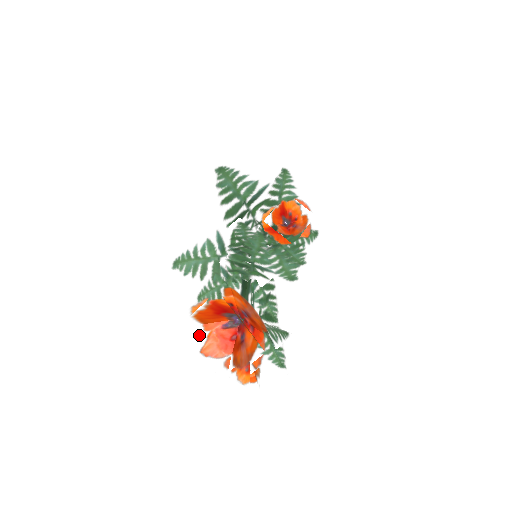
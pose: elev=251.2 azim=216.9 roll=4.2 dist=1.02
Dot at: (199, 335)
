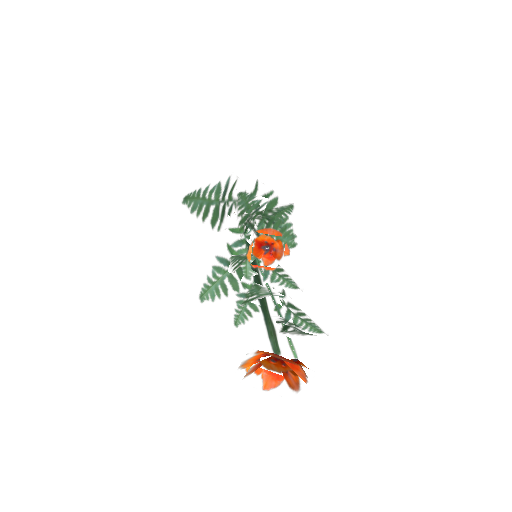
Dot at: (256, 380)
